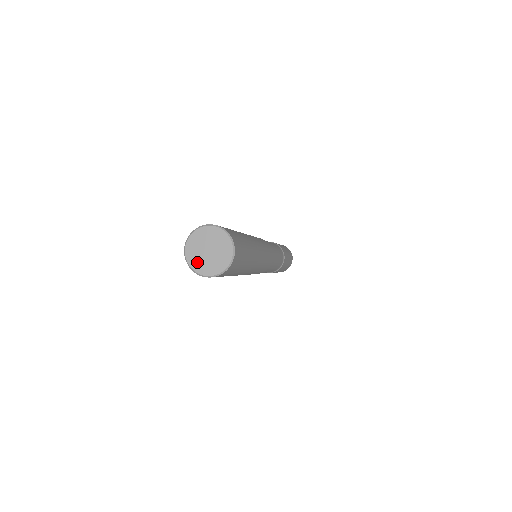
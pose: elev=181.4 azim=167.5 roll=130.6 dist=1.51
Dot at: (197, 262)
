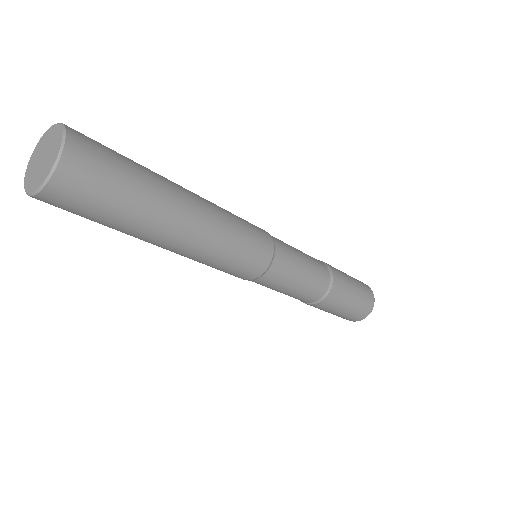
Dot at: (32, 181)
